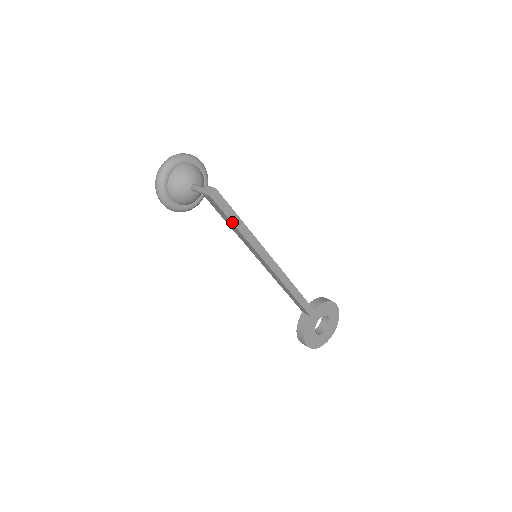
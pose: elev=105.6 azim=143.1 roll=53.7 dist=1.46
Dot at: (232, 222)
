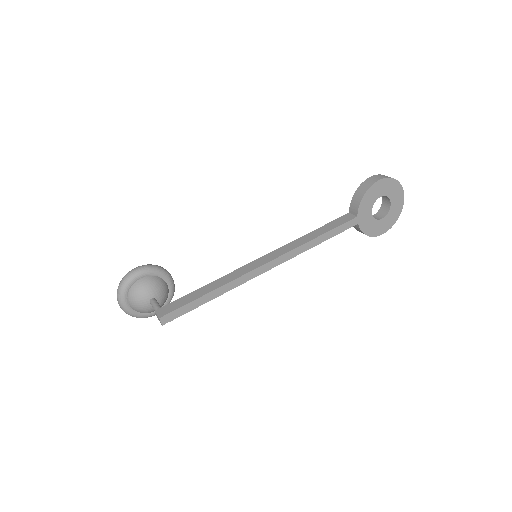
Dot at: (200, 305)
